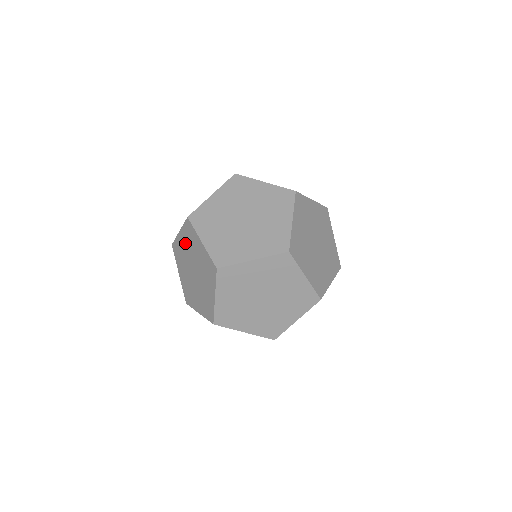
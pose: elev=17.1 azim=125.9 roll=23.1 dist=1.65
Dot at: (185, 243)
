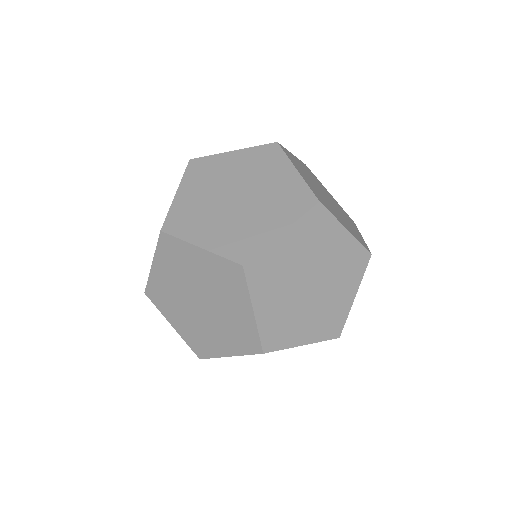
Dot at: (169, 272)
